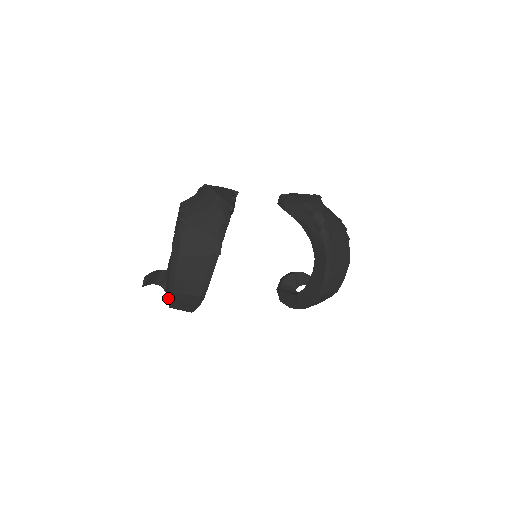
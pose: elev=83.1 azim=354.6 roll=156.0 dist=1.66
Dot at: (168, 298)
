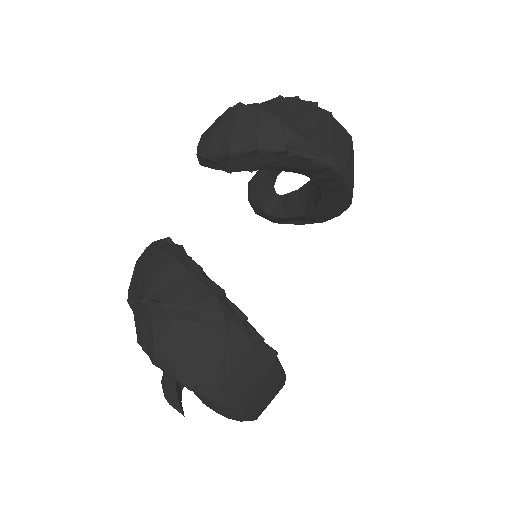
Dot at: occluded
